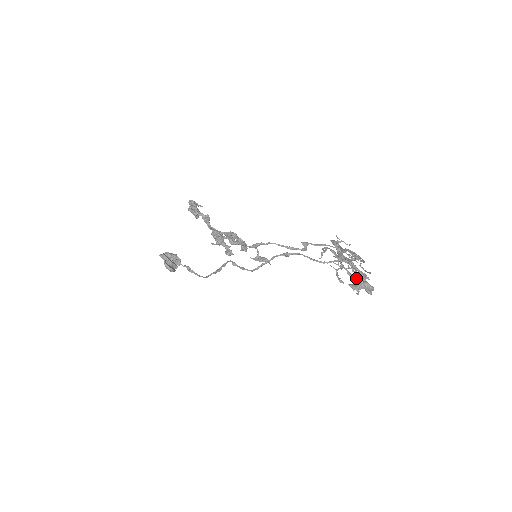
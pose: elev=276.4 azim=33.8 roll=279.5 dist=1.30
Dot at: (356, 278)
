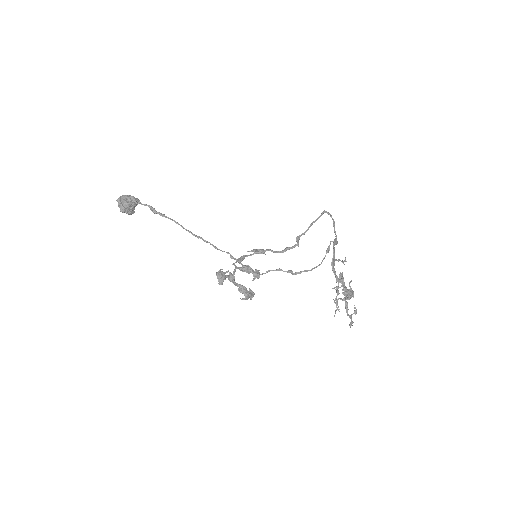
Dot at: occluded
